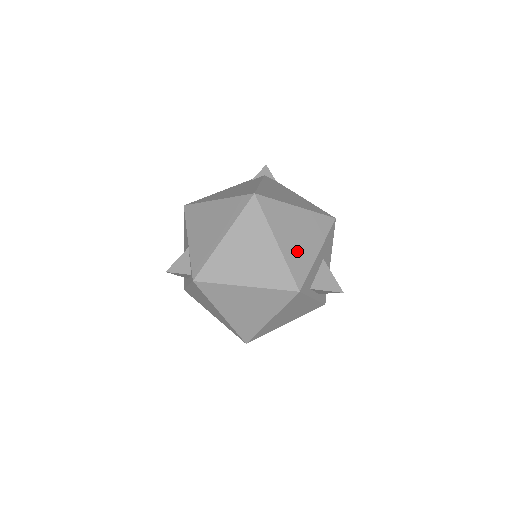
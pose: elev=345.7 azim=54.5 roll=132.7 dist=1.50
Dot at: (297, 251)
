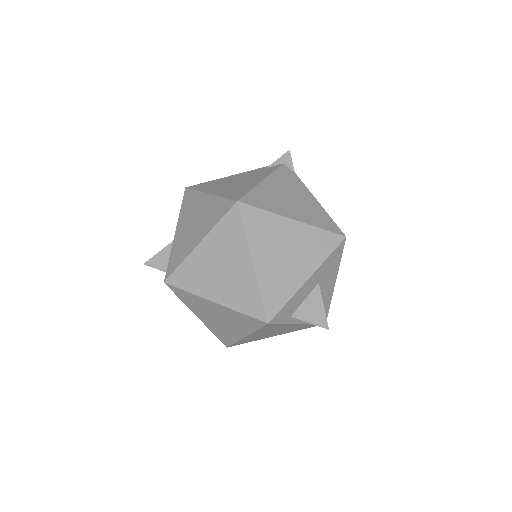
Dot at: (278, 275)
